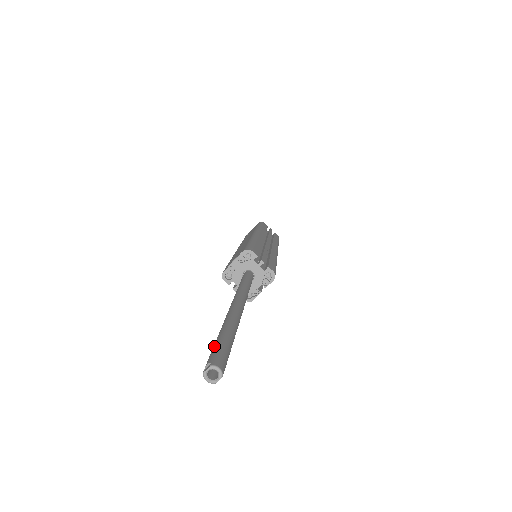
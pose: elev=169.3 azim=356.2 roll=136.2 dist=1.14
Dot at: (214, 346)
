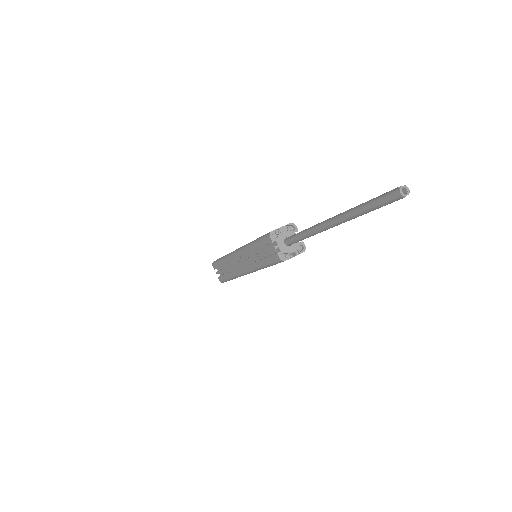
Dot at: occluded
